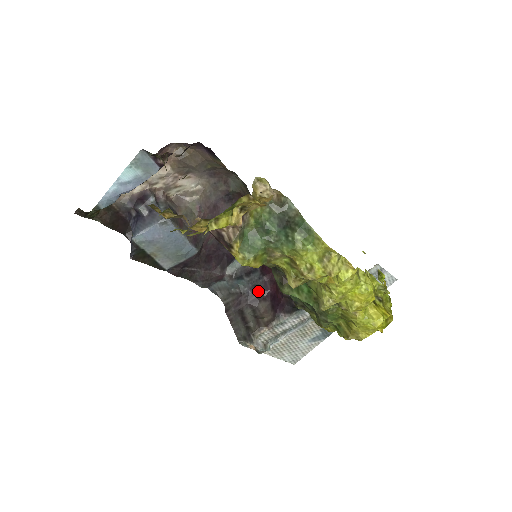
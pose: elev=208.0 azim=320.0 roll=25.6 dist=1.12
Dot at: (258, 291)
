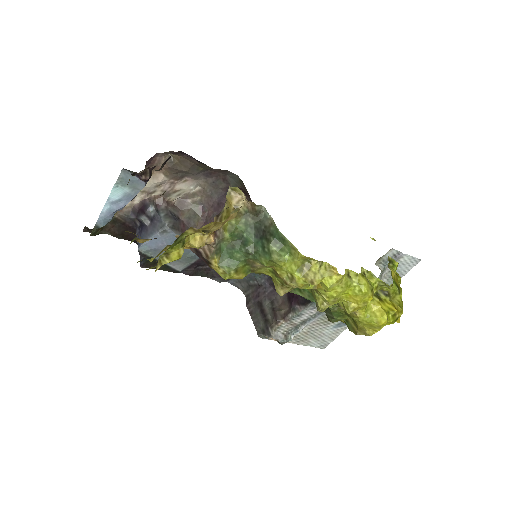
Dot at: occluded
